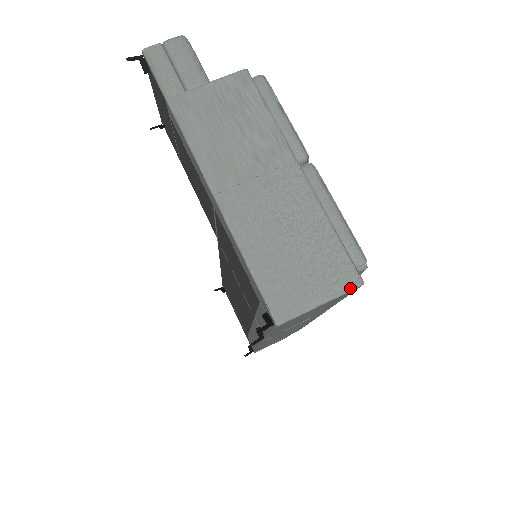
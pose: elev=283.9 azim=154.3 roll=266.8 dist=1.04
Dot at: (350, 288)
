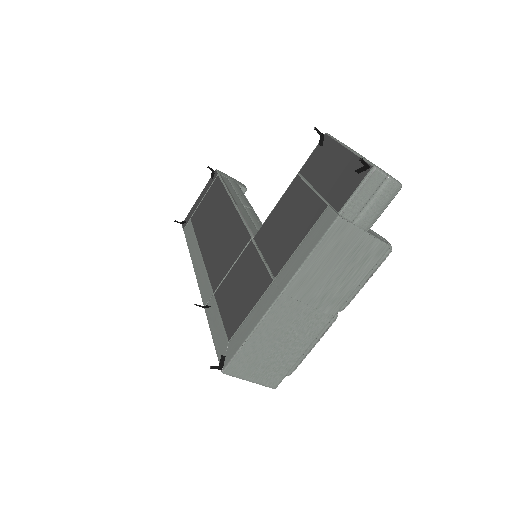
Dot at: (268, 386)
